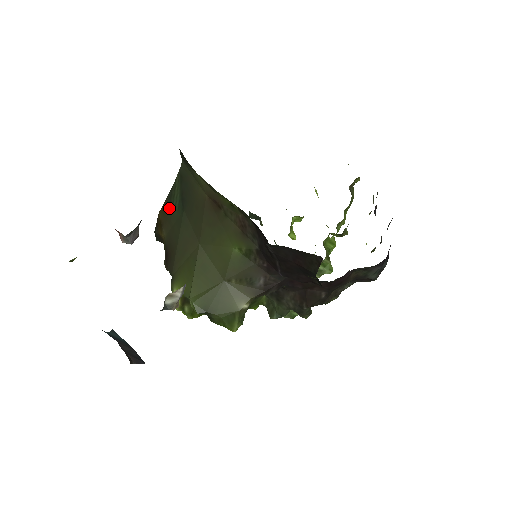
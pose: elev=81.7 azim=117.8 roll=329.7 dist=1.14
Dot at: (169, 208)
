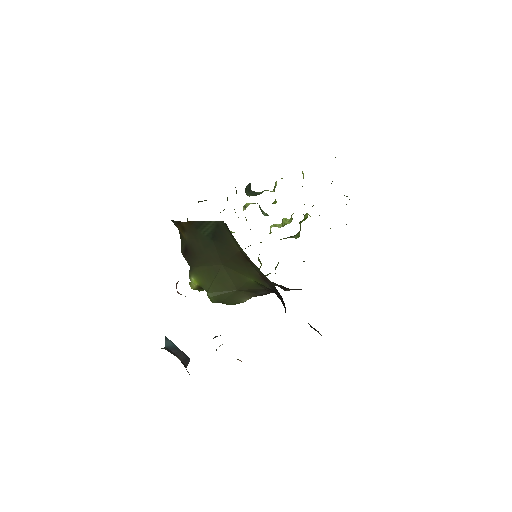
Dot at: (196, 228)
